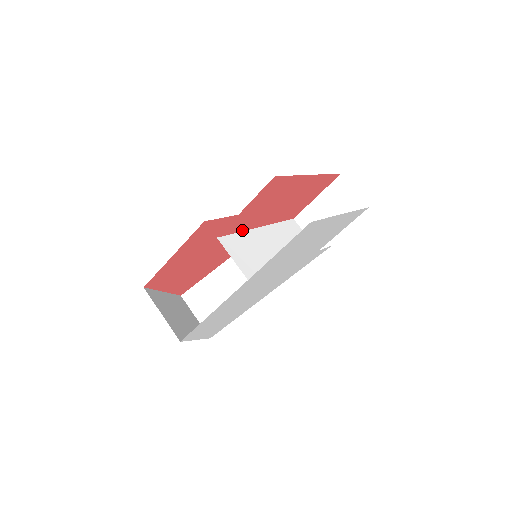
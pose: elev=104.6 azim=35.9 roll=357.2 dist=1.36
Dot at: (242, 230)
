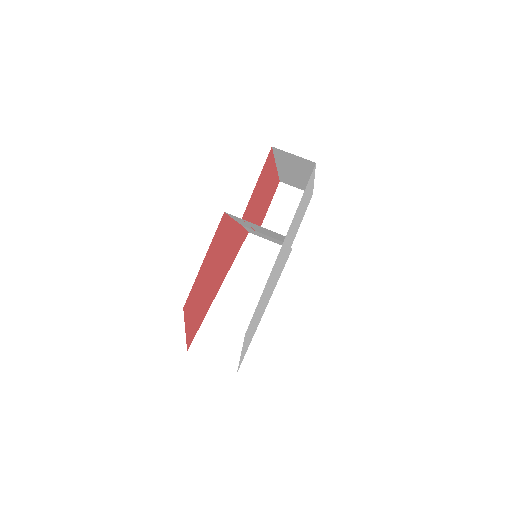
Dot at: occluded
